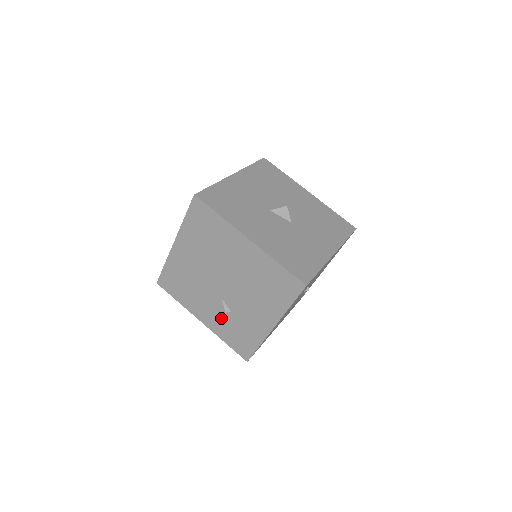
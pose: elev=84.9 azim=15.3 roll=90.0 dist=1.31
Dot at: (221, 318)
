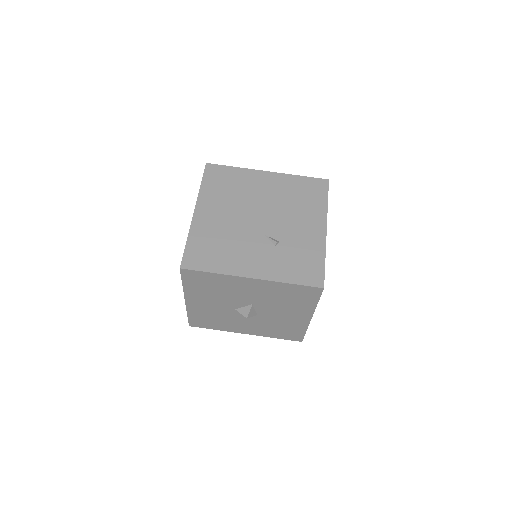
Dot at: (273, 256)
